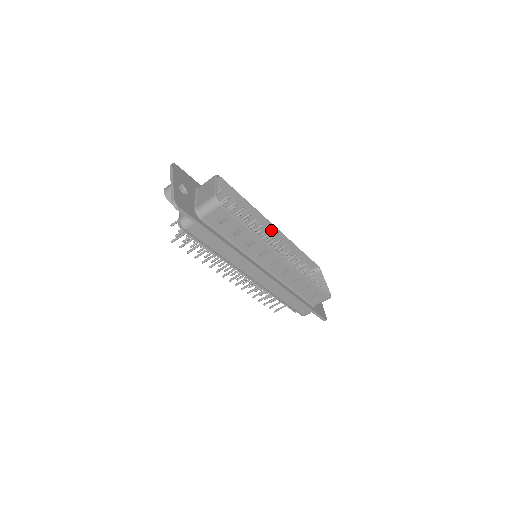
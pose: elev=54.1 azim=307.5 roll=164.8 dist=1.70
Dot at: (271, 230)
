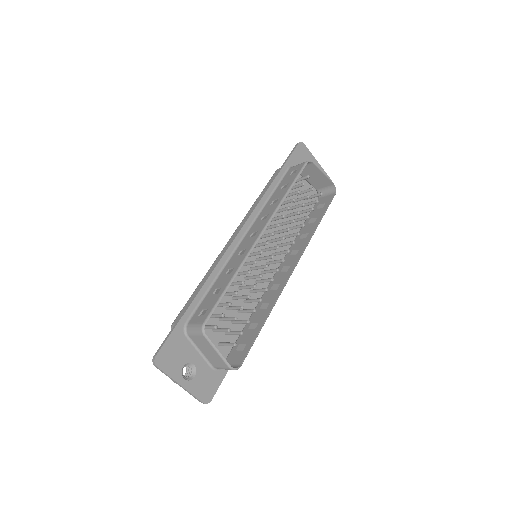
Dot at: (258, 234)
